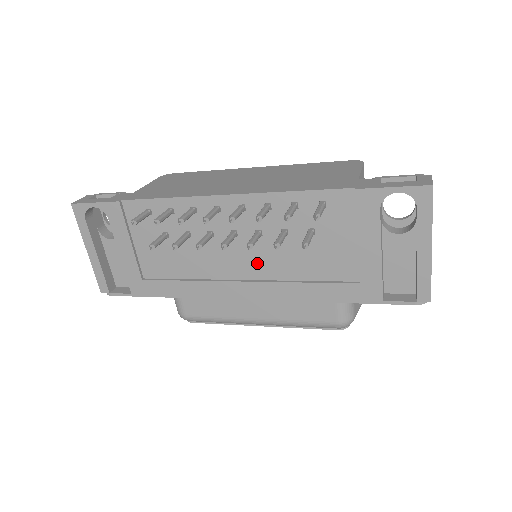
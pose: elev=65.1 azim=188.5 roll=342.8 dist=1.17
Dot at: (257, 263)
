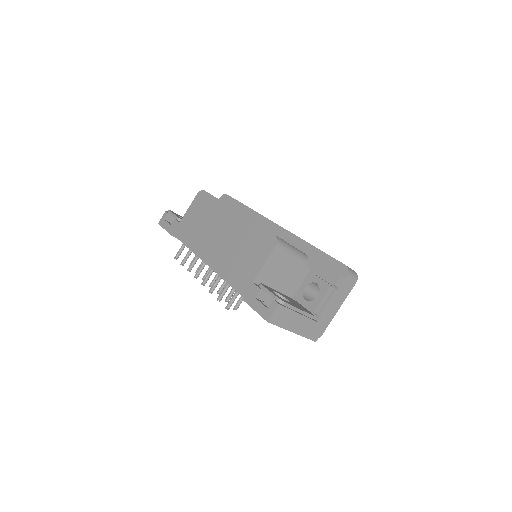
Dot at: occluded
